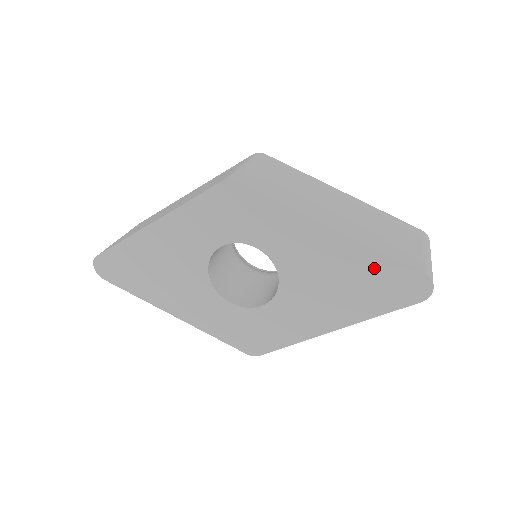
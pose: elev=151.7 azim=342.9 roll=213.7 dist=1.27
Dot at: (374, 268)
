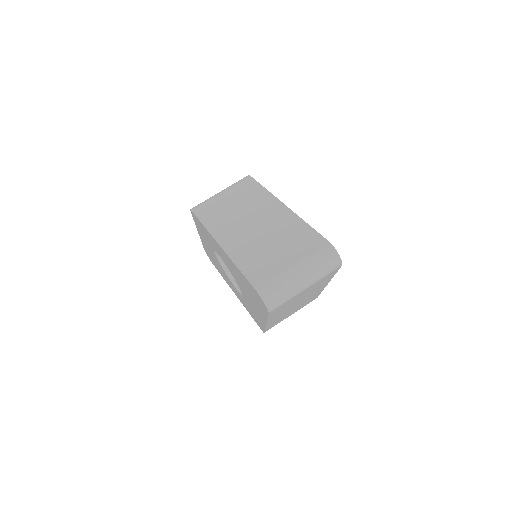
Dot at: (244, 280)
